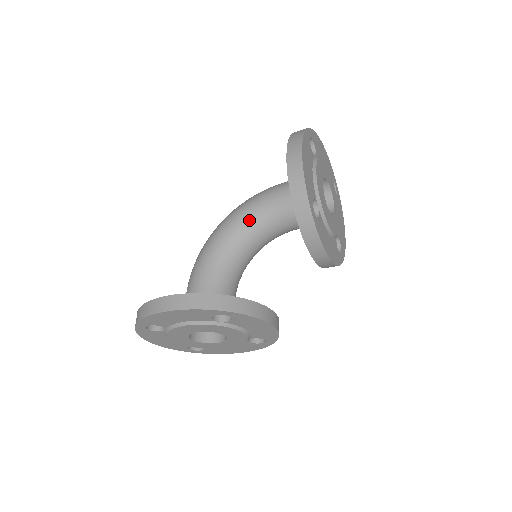
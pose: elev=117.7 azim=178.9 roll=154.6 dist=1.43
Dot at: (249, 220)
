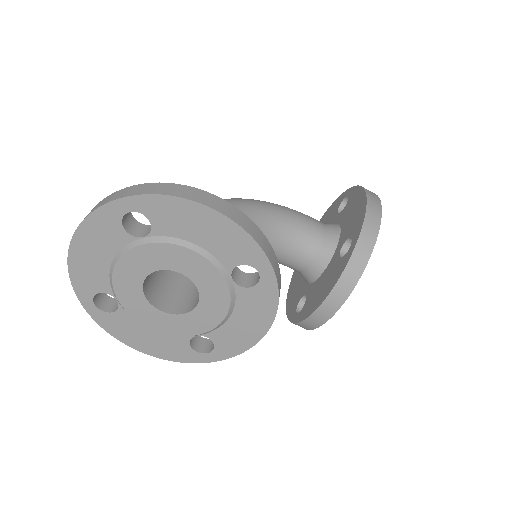
Dot at: (275, 218)
